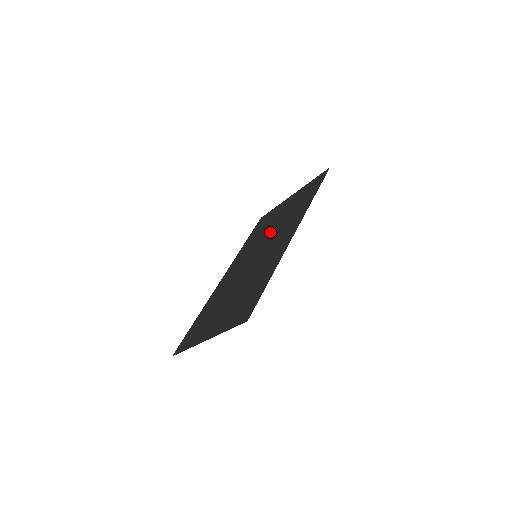
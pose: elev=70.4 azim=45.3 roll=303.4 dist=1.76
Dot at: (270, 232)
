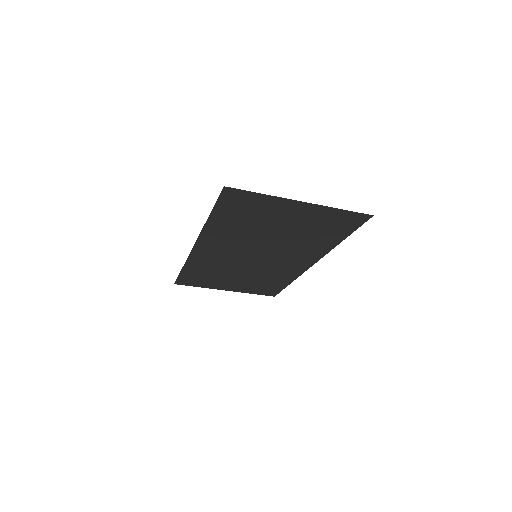
Dot at: (246, 269)
